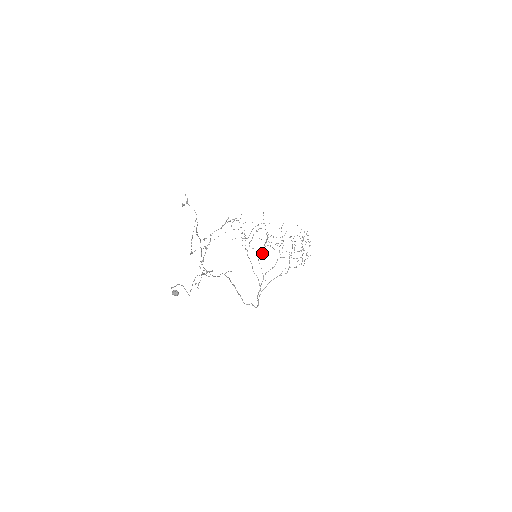
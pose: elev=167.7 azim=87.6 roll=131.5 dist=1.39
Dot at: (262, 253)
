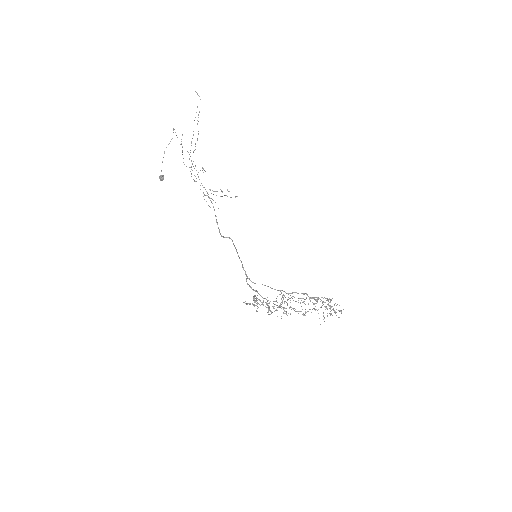
Dot at: occluded
